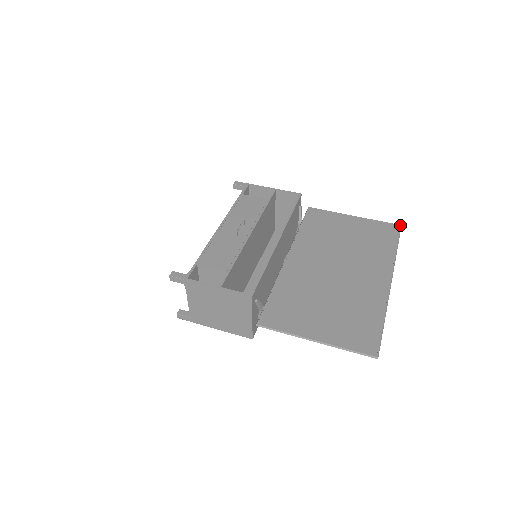
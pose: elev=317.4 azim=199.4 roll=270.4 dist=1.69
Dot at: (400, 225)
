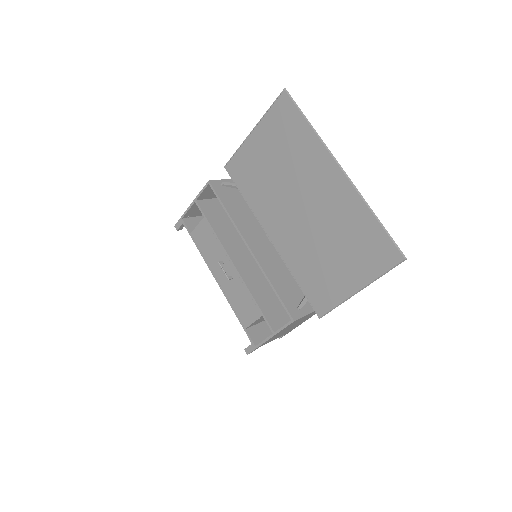
Dot at: (283, 90)
